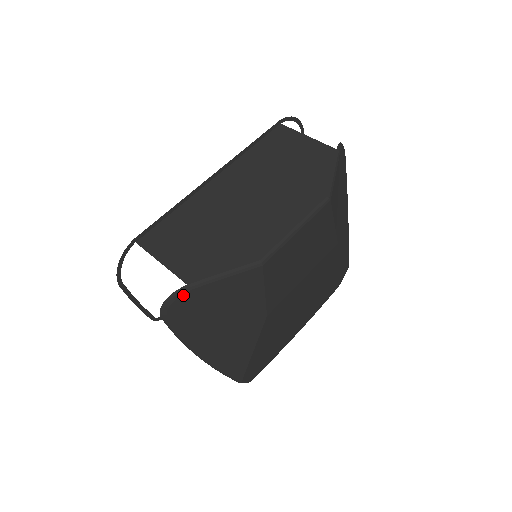
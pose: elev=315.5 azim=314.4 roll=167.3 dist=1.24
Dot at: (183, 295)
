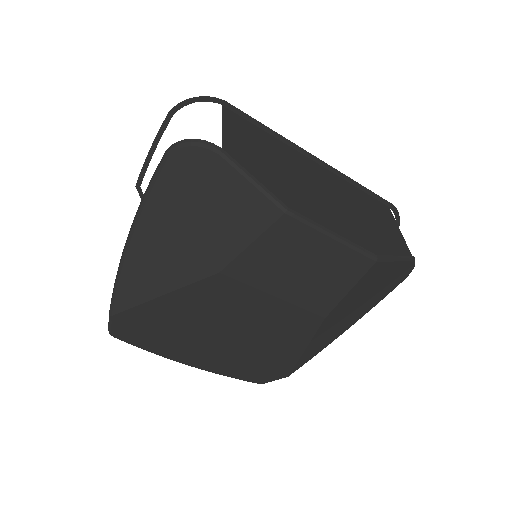
Dot at: (208, 151)
